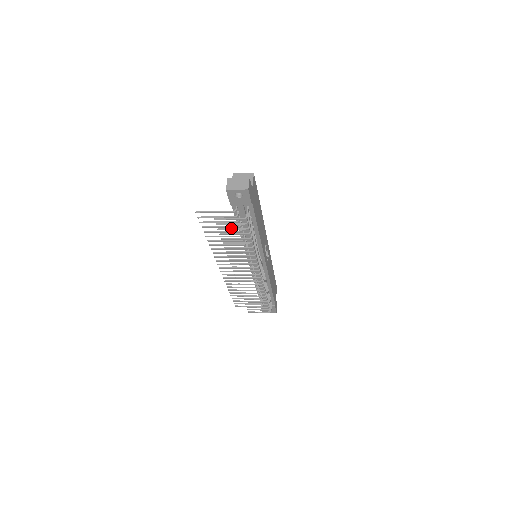
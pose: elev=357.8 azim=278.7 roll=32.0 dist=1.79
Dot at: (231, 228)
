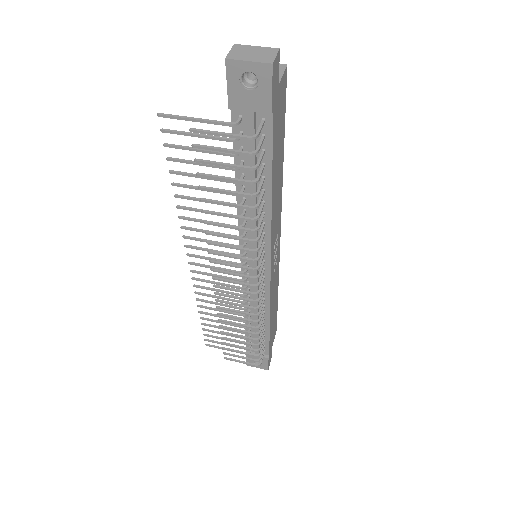
Dot at: occluded
